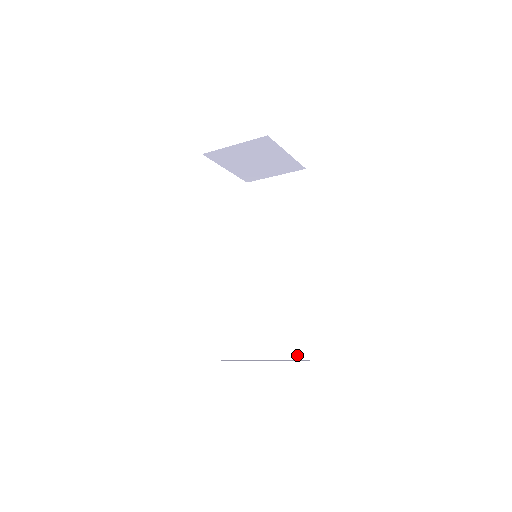
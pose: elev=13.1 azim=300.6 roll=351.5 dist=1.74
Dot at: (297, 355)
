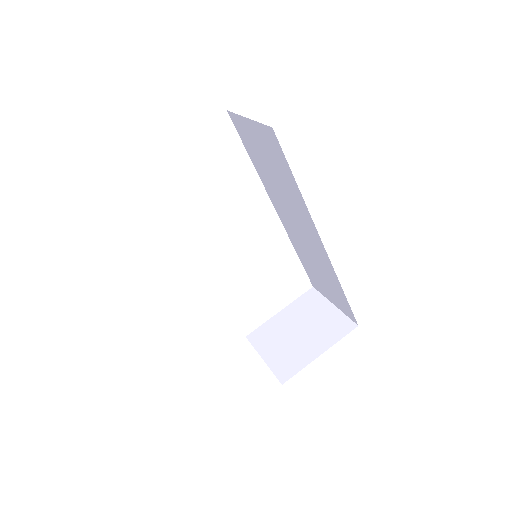
Dot at: (346, 314)
